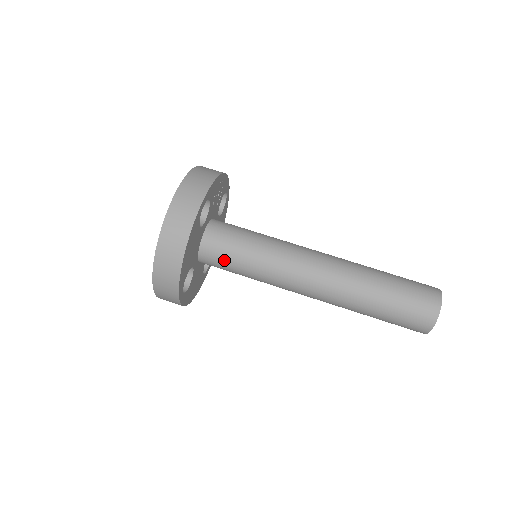
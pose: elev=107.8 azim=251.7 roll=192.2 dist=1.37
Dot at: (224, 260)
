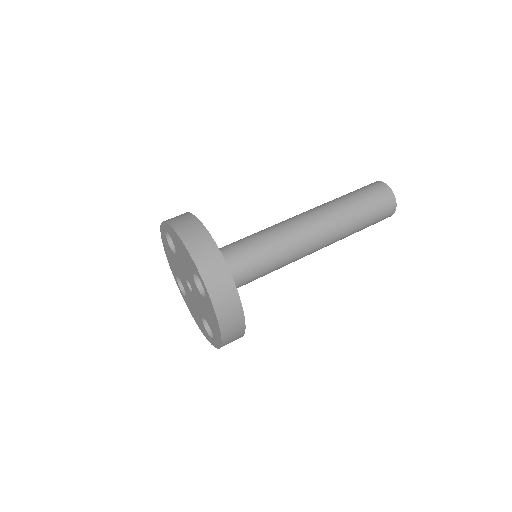
Dot at: (245, 283)
